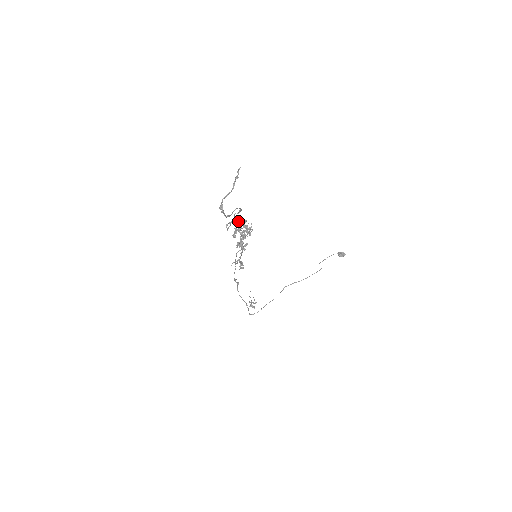
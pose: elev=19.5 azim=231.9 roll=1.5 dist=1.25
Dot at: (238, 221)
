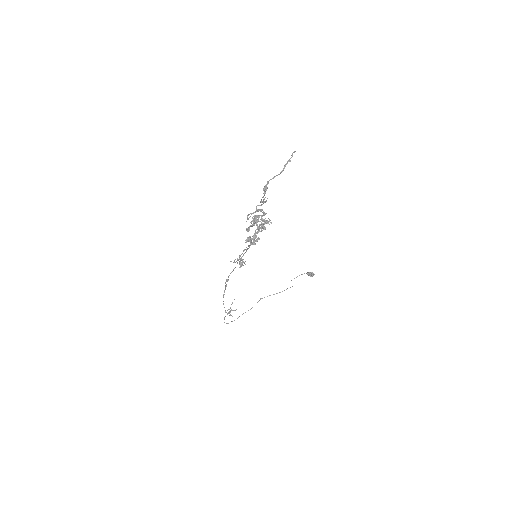
Dot at: occluded
